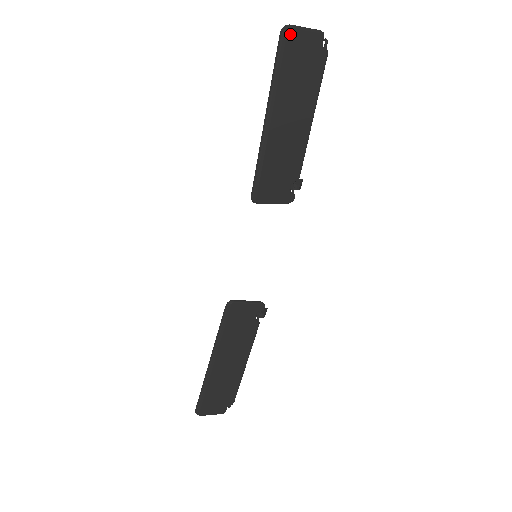
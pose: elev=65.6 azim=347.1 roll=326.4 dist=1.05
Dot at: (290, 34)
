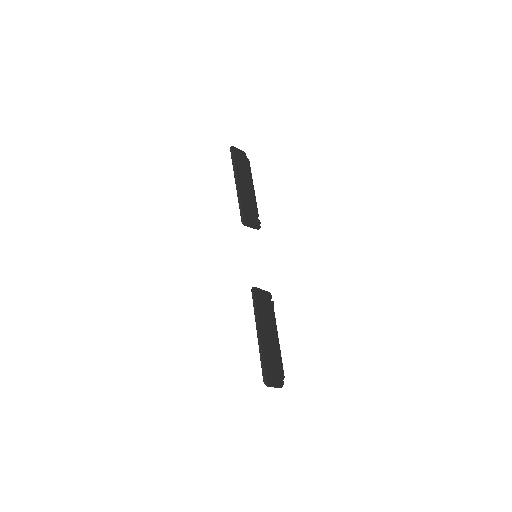
Dot at: (234, 149)
